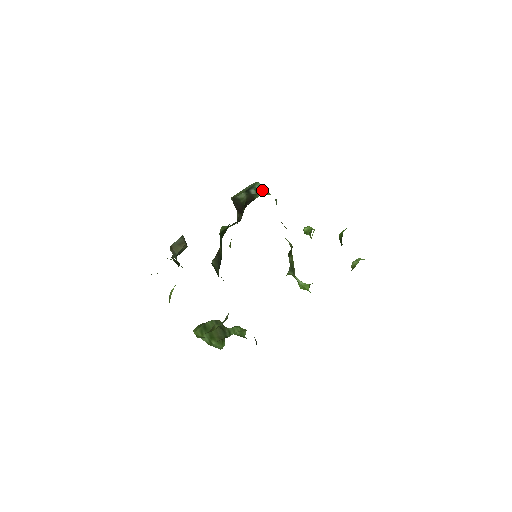
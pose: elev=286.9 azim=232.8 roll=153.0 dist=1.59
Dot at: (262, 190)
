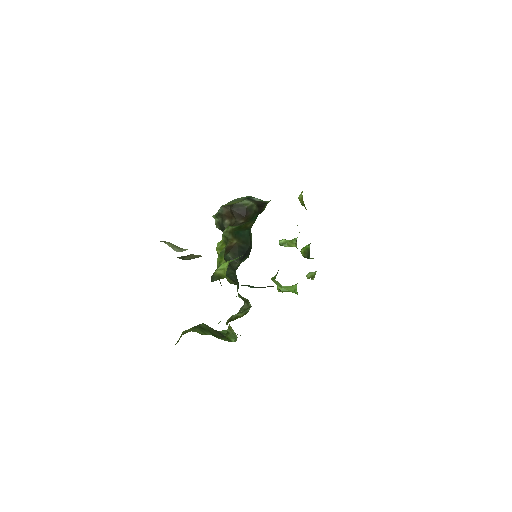
Dot at: occluded
